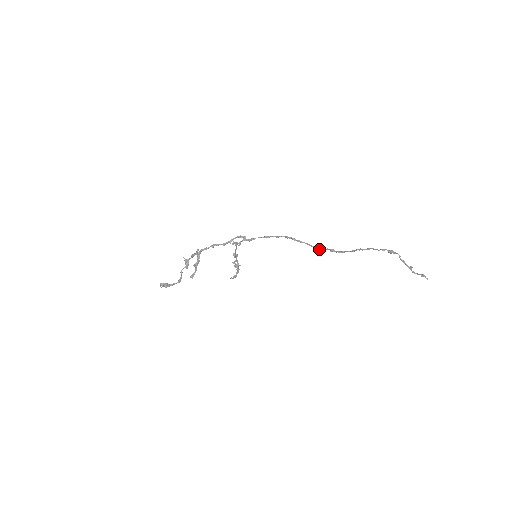
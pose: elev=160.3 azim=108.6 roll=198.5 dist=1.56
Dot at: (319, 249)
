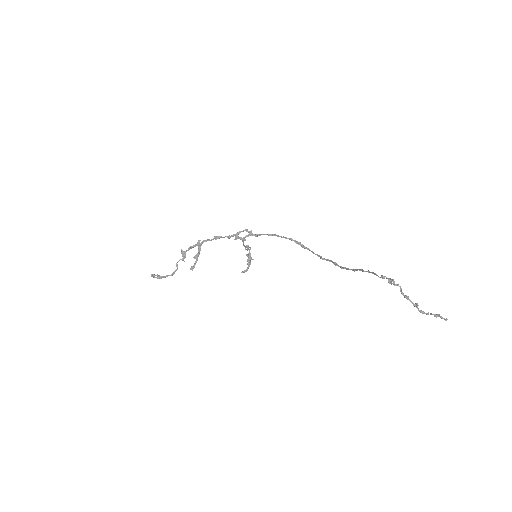
Dot at: (322, 259)
